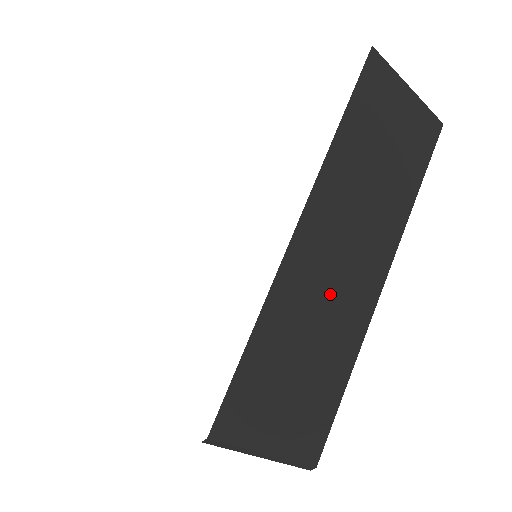
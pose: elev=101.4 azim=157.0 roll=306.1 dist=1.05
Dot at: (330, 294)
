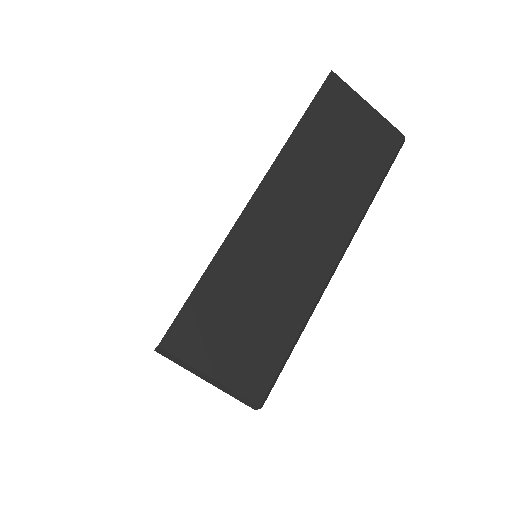
Dot at: (282, 256)
